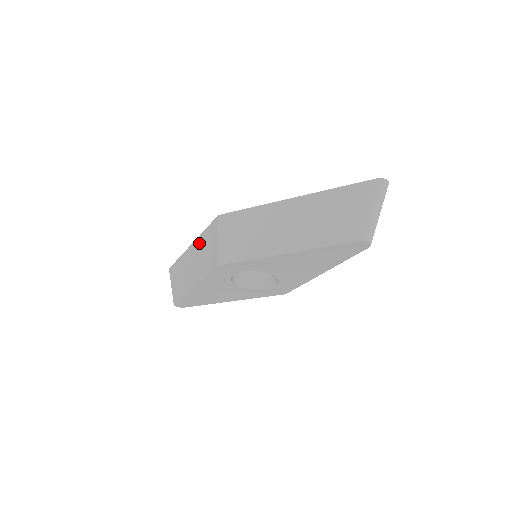
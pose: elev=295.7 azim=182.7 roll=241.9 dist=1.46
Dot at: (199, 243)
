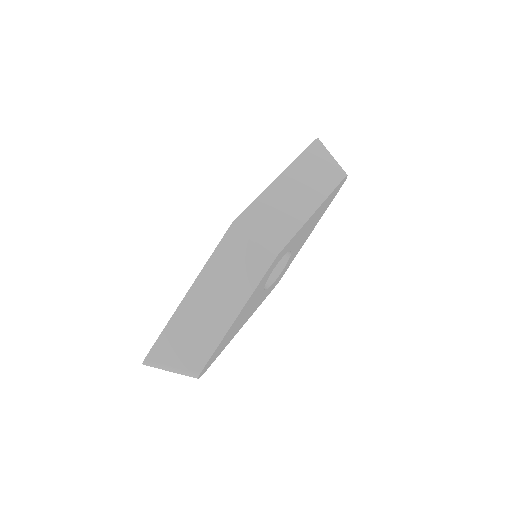
Dot at: (210, 274)
